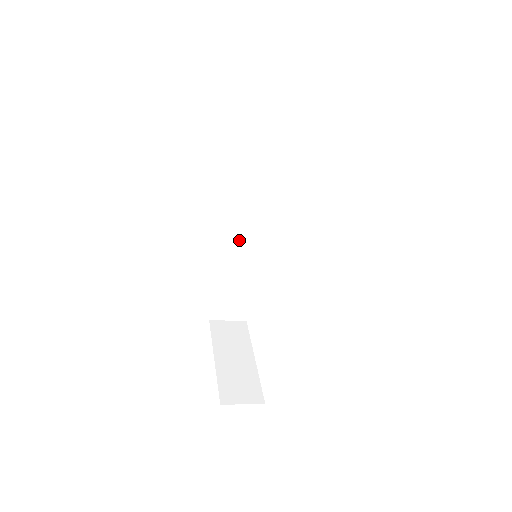
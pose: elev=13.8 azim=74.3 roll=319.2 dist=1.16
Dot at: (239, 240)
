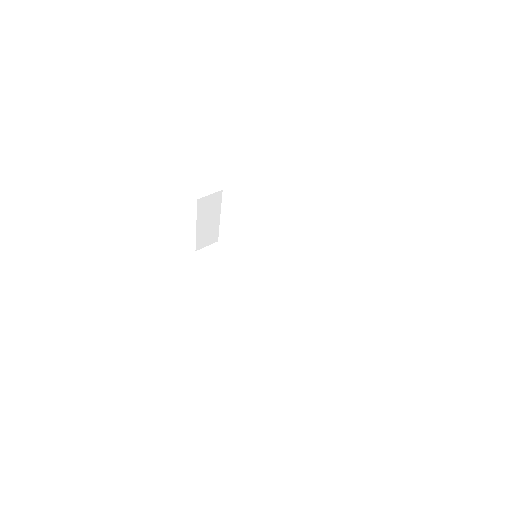
Dot at: occluded
